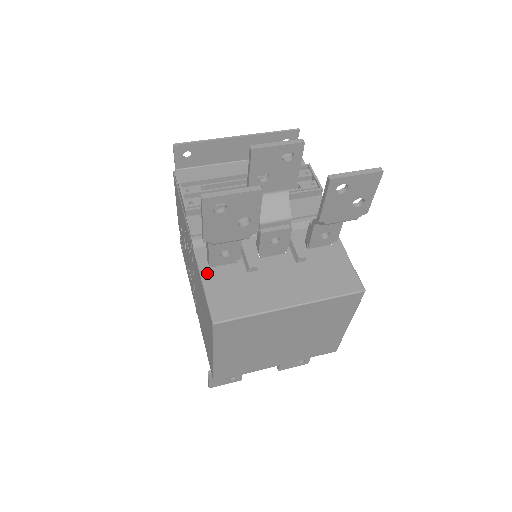
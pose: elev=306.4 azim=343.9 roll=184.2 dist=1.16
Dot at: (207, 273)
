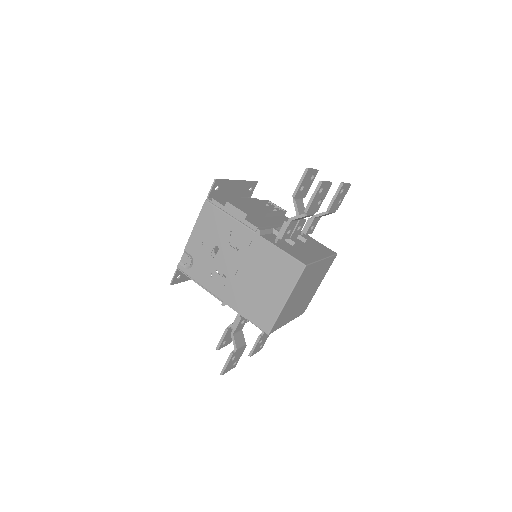
Dot at: (279, 246)
